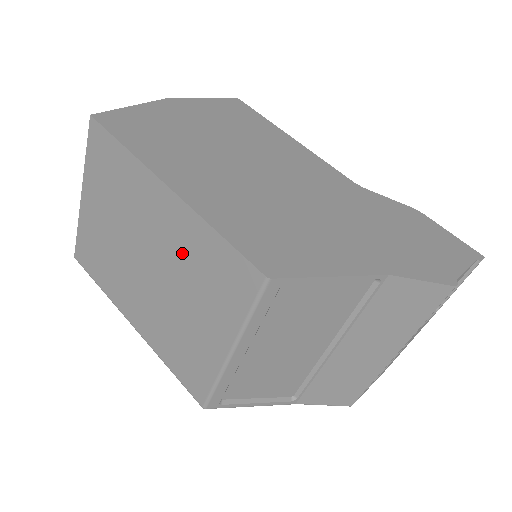
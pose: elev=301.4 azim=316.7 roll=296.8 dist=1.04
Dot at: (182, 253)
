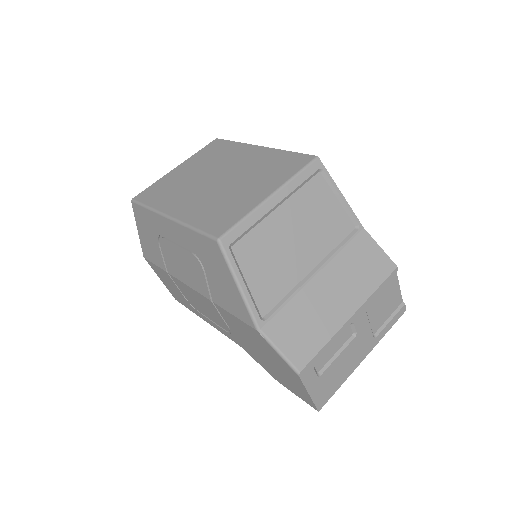
Dot at: (255, 165)
